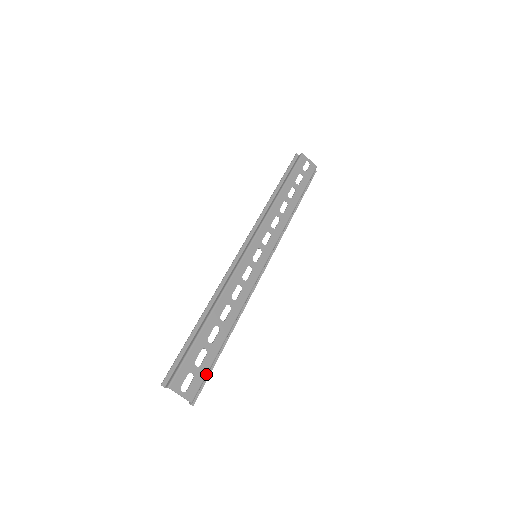
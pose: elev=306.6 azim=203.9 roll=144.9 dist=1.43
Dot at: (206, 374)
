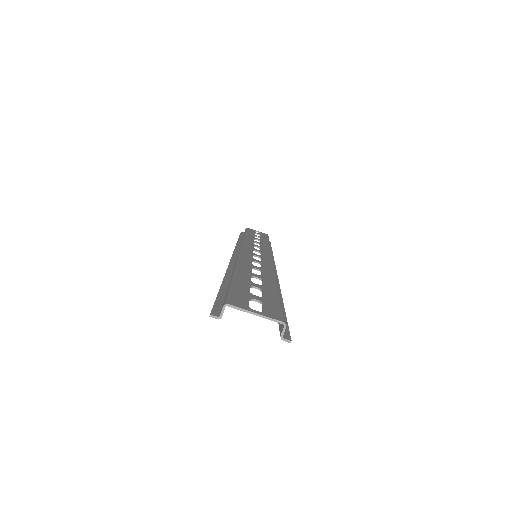
Dot at: (280, 304)
